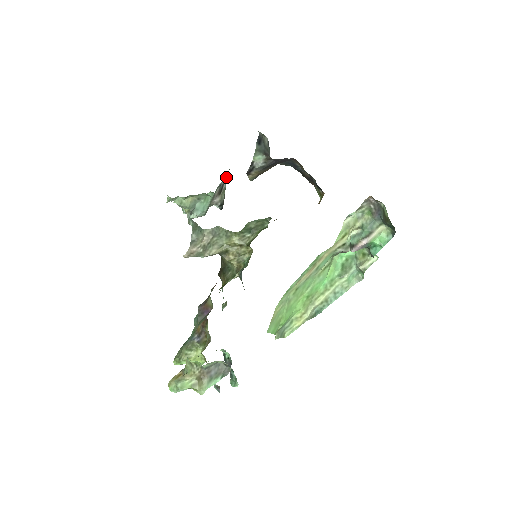
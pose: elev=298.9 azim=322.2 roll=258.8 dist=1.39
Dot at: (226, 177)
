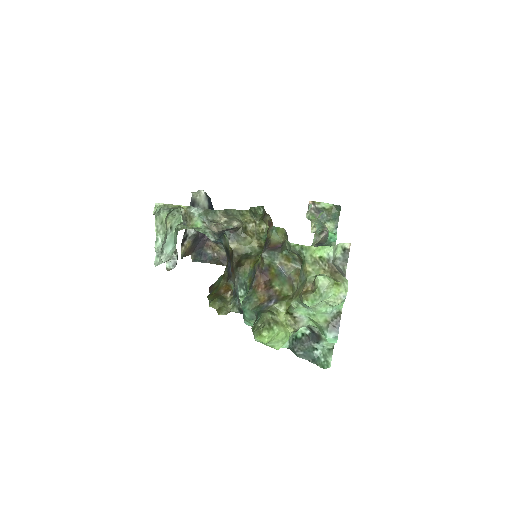
Dot at: occluded
